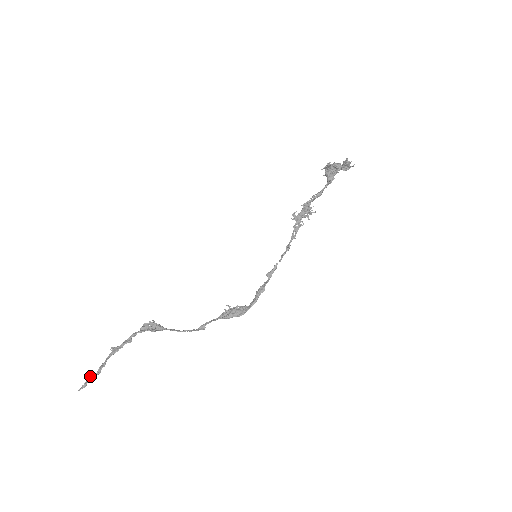
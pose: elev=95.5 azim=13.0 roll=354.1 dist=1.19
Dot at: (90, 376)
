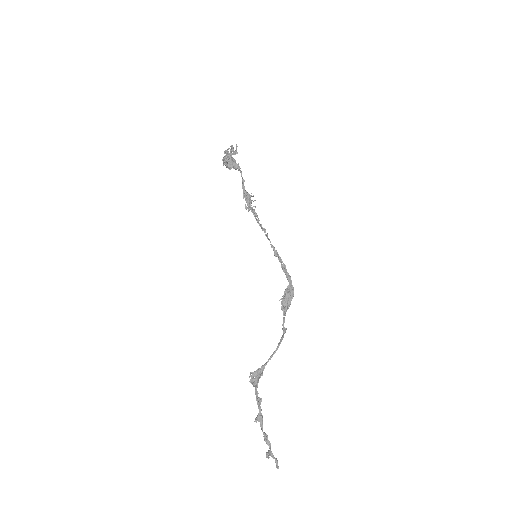
Dot at: (269, 453)
